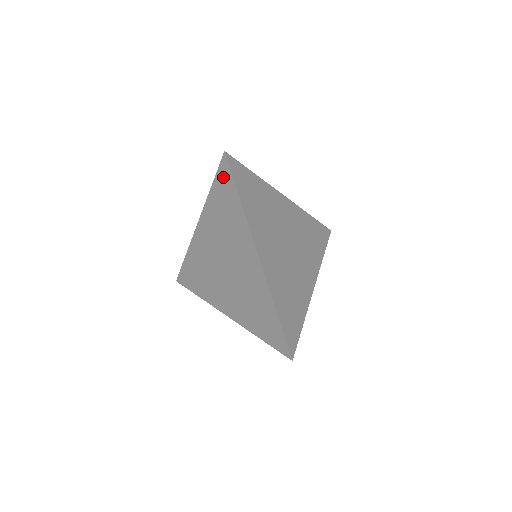
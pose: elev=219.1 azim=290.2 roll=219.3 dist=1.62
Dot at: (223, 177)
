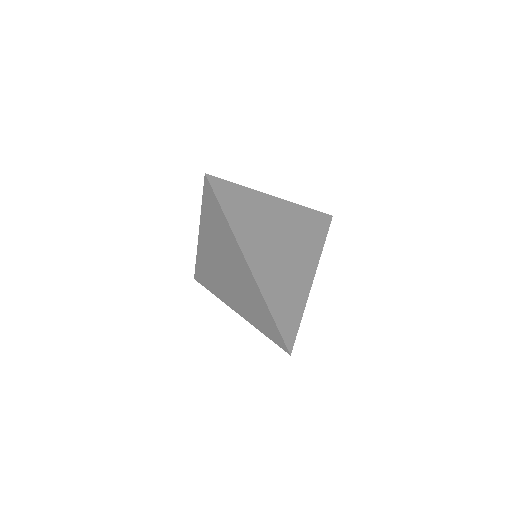
Dot at: (209, 196)
